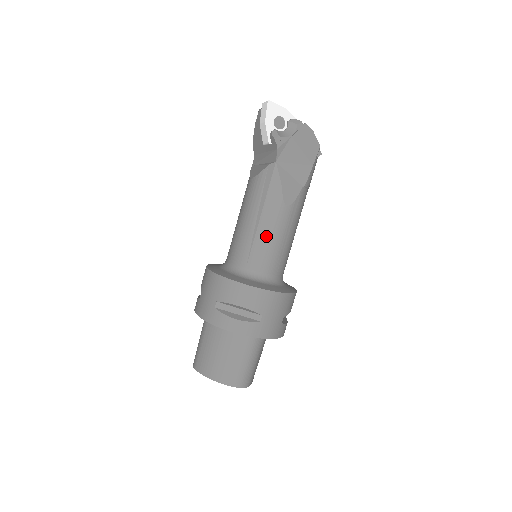
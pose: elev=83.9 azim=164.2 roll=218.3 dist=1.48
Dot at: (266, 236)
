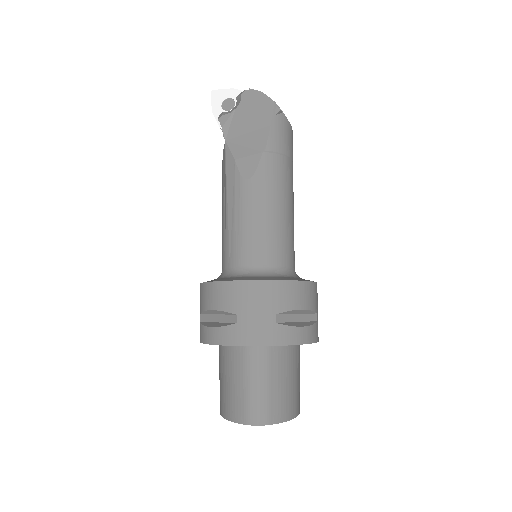
Dot at: (234, 222)
